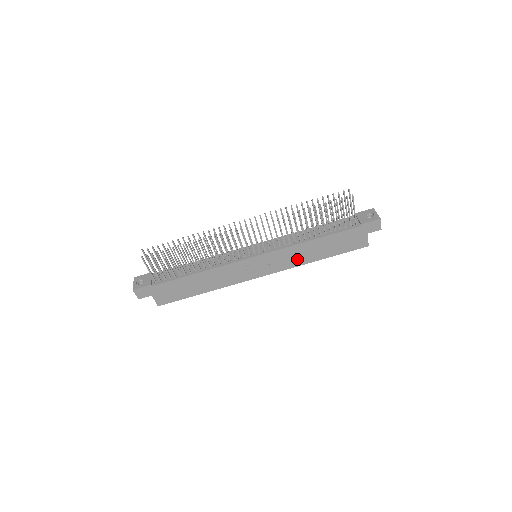
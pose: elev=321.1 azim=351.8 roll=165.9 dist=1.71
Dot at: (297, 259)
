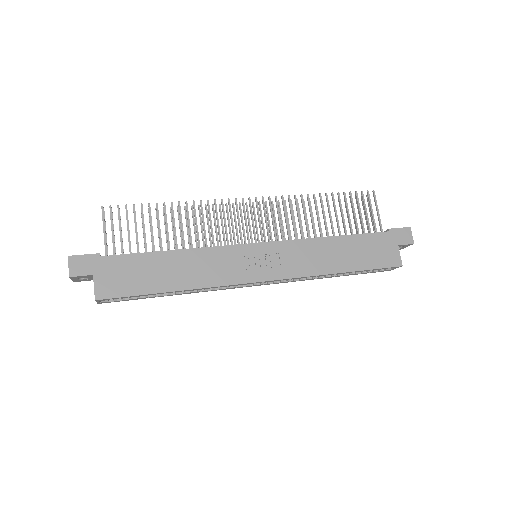
Dot at: (312, 263)
